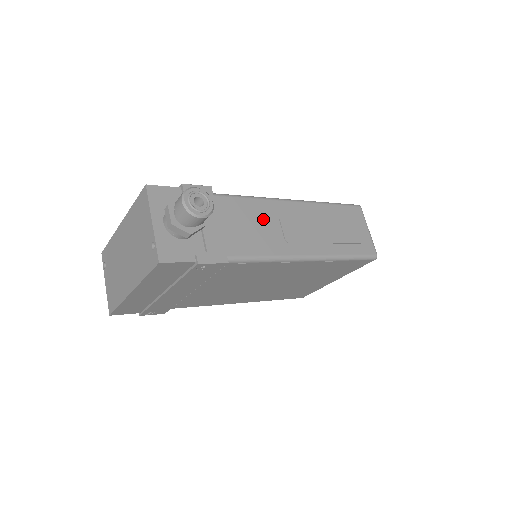
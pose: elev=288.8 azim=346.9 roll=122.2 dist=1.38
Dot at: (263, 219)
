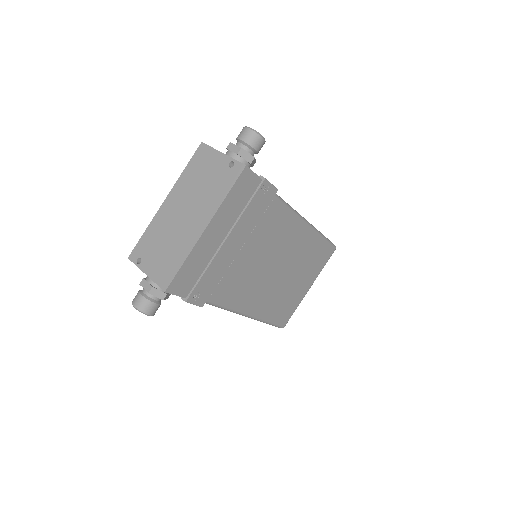
Dot at: occluded
